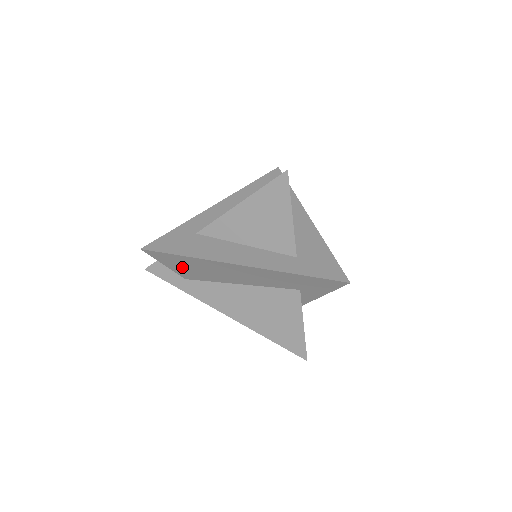
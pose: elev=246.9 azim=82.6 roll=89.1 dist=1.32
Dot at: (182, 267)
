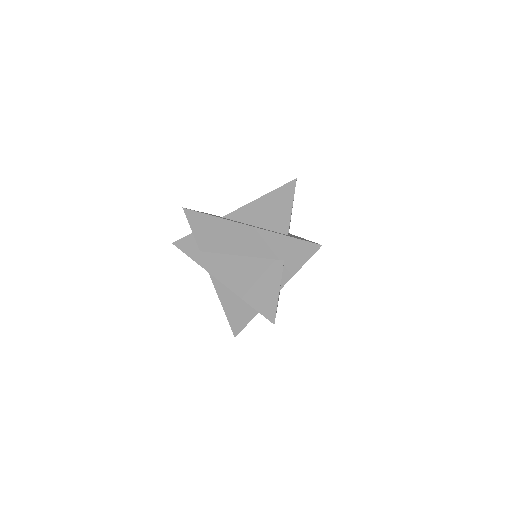
Dot at: (204, 232)
